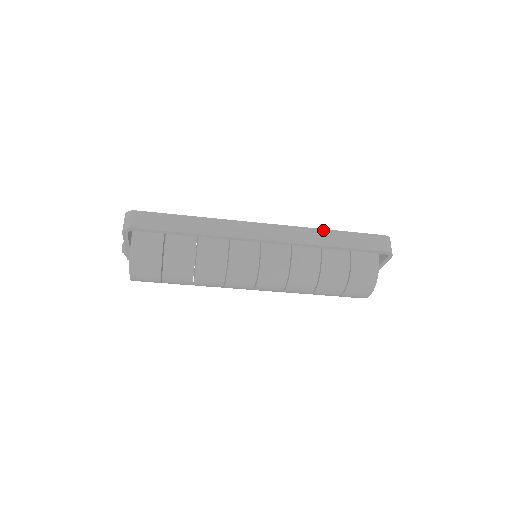
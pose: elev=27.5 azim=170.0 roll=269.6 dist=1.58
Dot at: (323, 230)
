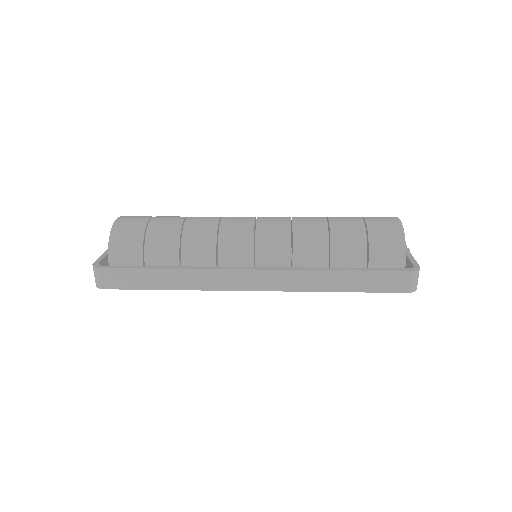
Dot at: (326, 272)
